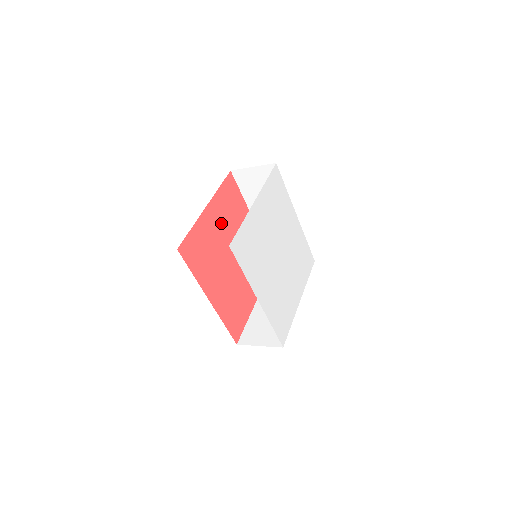
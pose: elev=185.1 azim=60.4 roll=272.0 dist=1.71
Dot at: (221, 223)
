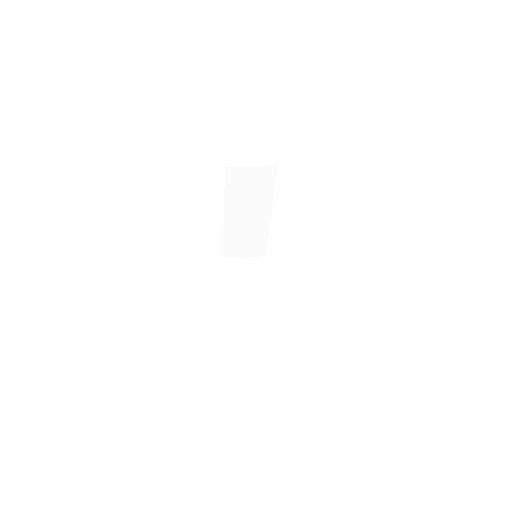
Dot at: occluded
